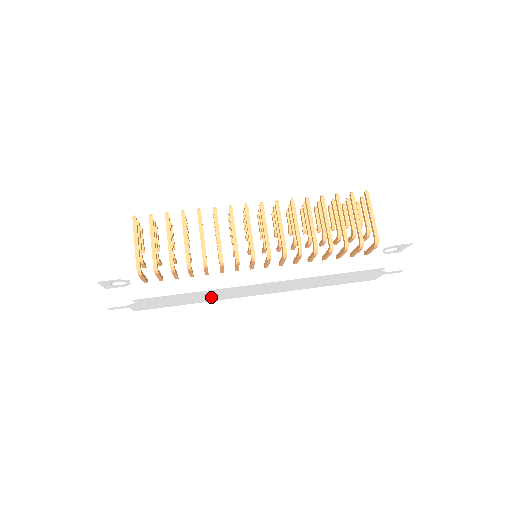
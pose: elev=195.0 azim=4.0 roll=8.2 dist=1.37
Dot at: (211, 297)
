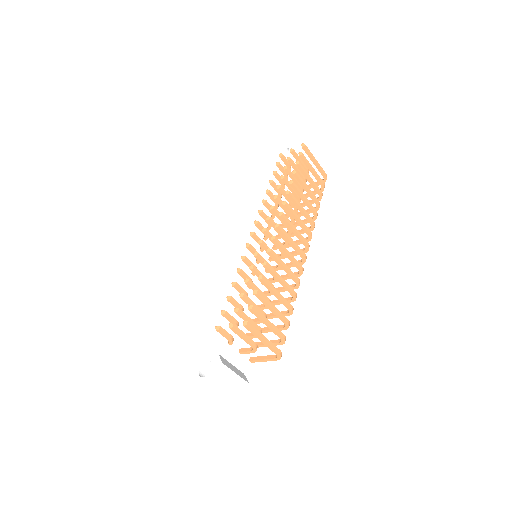
Dot at: occluded
